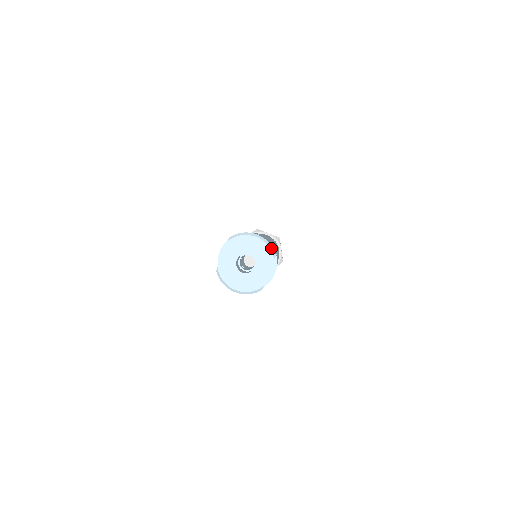
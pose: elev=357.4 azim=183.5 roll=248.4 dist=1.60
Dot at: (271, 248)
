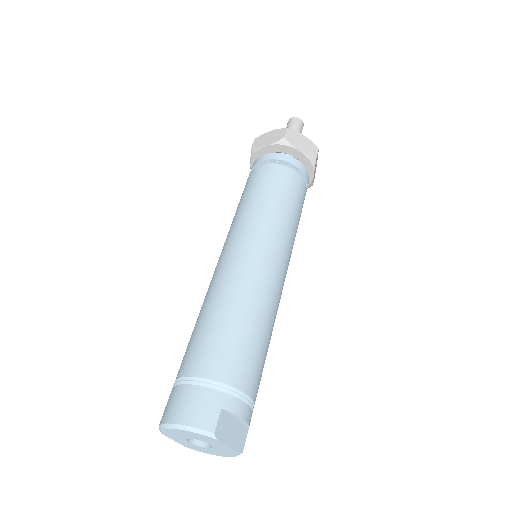
Dot at: (200, 432)
